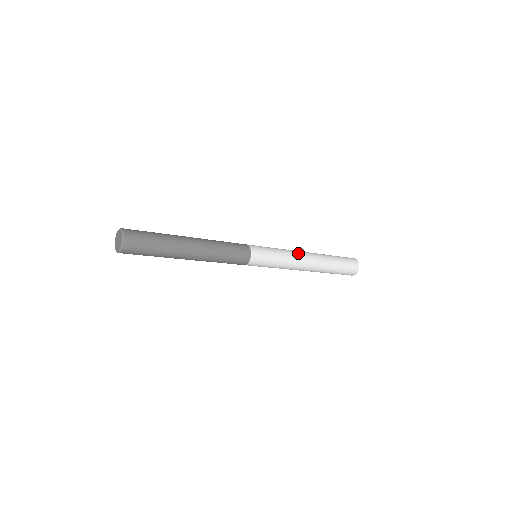
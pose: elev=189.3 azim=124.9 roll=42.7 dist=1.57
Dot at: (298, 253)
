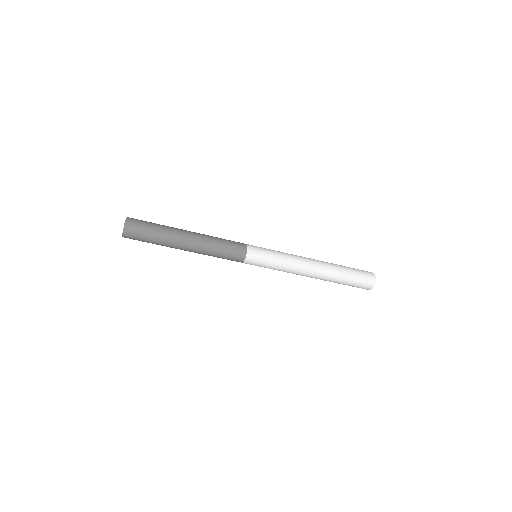
Dot at: (301, 258)
